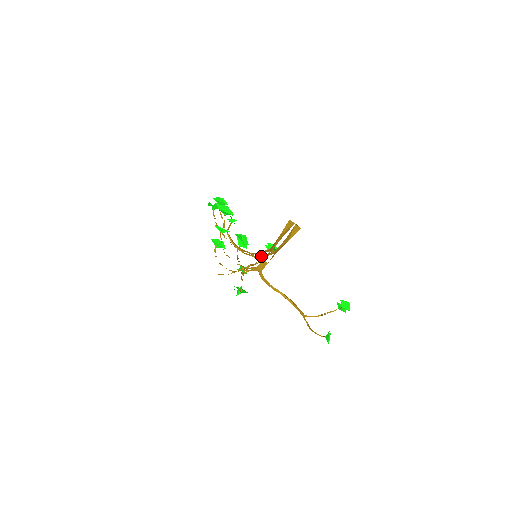
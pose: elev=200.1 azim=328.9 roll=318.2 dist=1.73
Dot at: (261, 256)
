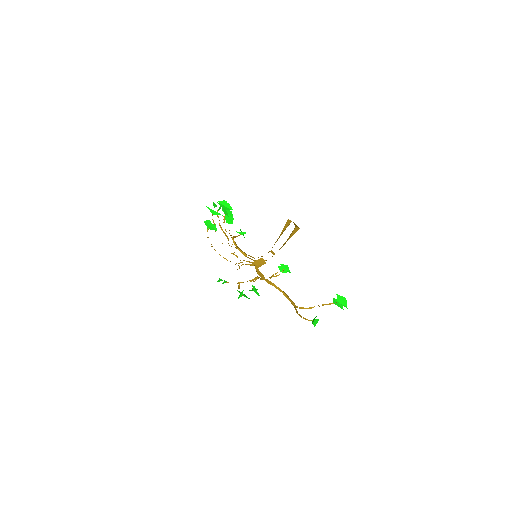
Dot at: occluded
